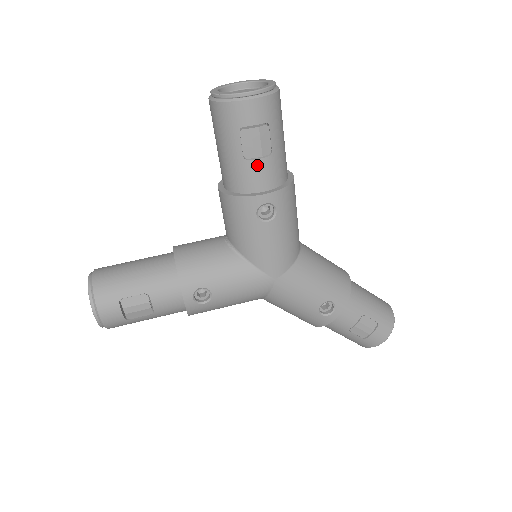
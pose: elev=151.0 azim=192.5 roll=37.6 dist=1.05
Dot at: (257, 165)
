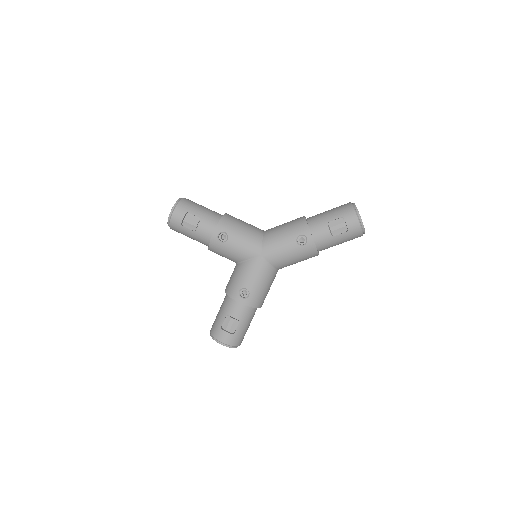
Dot at: (200, 228)
